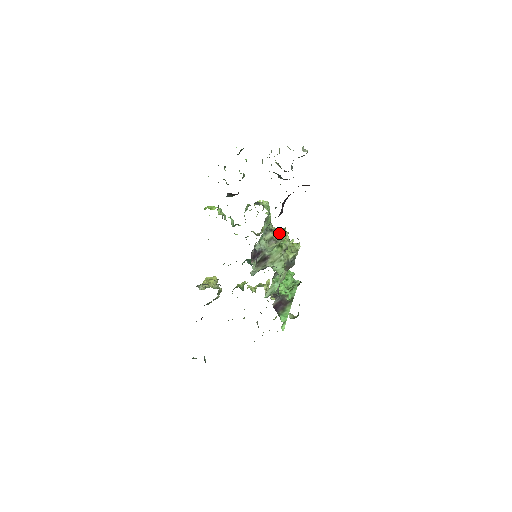
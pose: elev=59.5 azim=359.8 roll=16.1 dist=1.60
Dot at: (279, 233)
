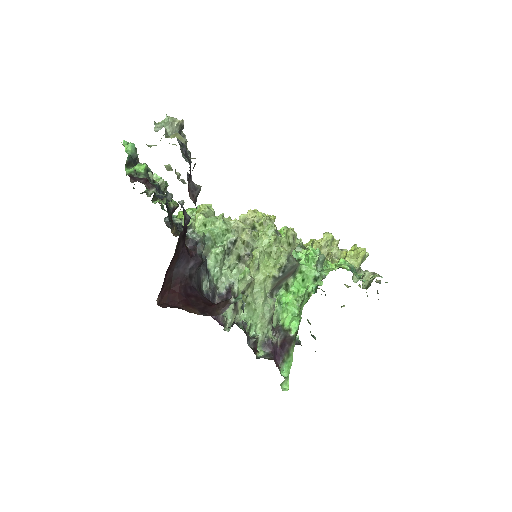
Dot at: (245, 243)
